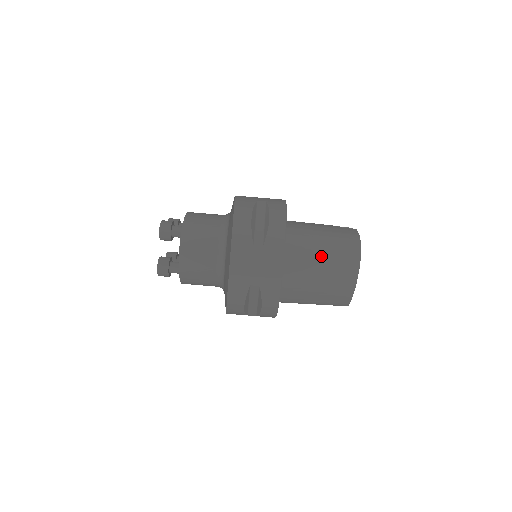
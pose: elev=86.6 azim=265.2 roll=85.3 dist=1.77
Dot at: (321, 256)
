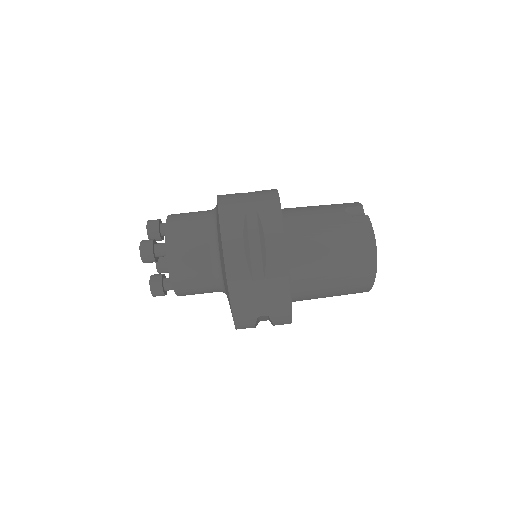
Dot at: (331, 267)
